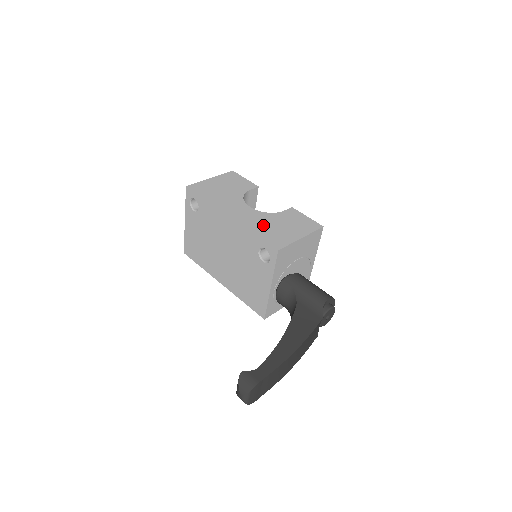
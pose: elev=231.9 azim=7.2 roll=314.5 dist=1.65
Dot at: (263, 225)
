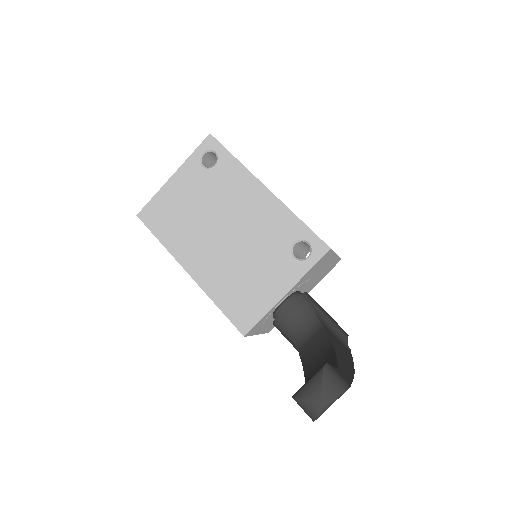
Dot at: occluded
